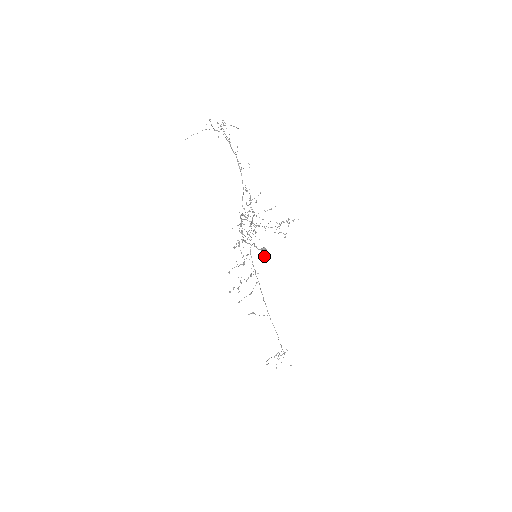
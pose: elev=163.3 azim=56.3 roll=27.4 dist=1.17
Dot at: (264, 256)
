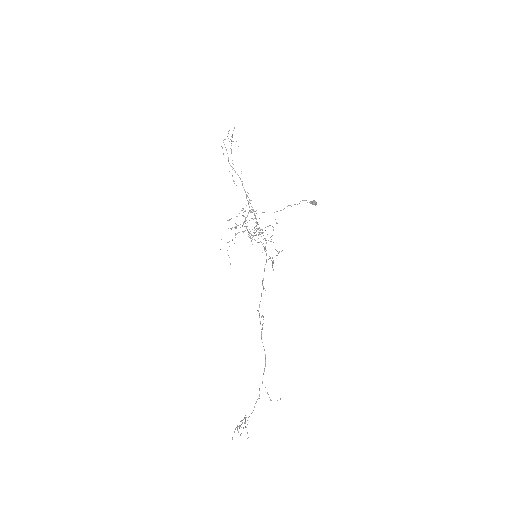
Dot at: (316, 204)
